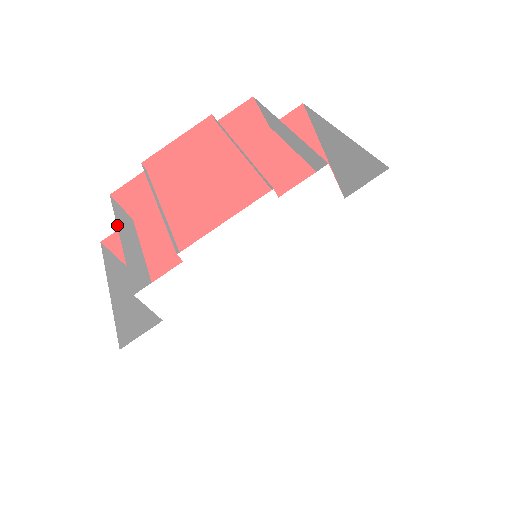
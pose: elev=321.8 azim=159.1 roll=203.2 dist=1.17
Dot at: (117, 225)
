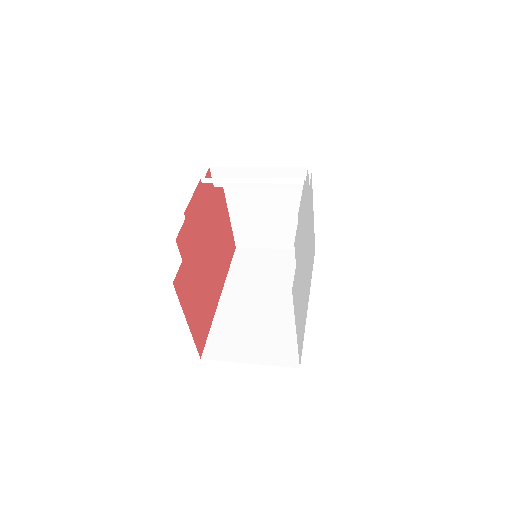
Dot at: occluded
